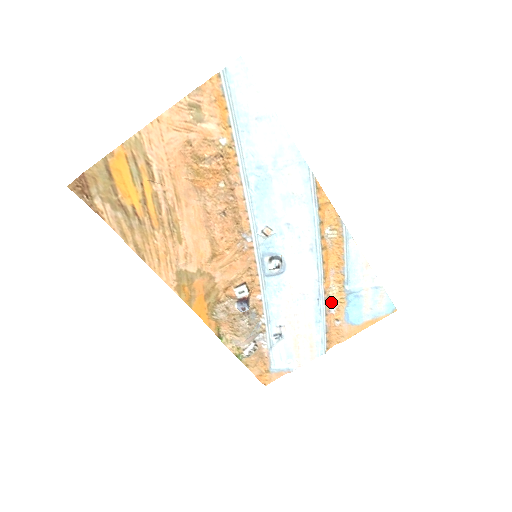
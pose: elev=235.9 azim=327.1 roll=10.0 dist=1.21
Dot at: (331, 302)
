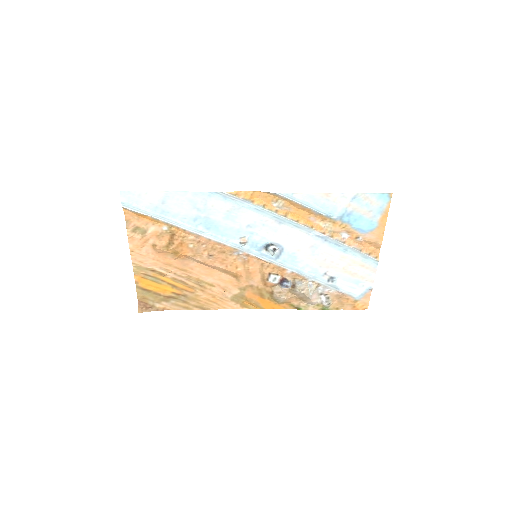
Dot at: (338, 233)
